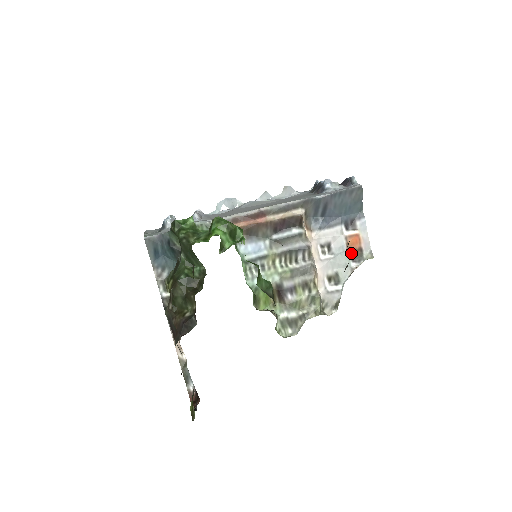
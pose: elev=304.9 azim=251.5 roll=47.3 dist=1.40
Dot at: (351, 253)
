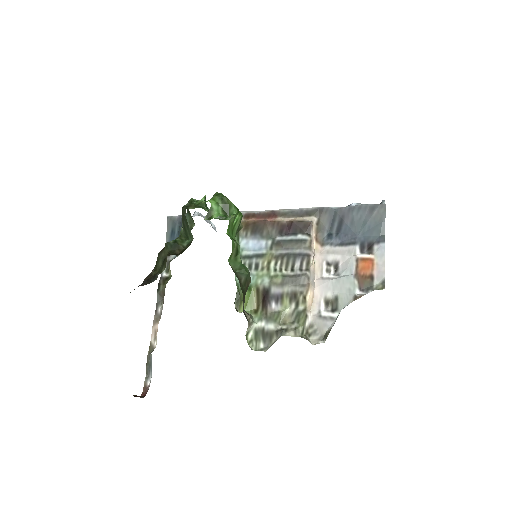
Dot at: (359, 279)
